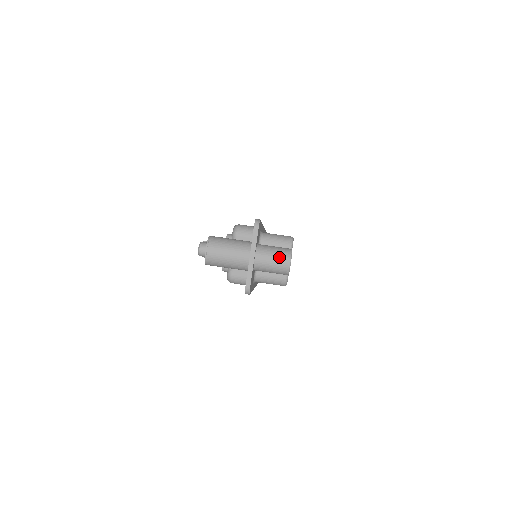
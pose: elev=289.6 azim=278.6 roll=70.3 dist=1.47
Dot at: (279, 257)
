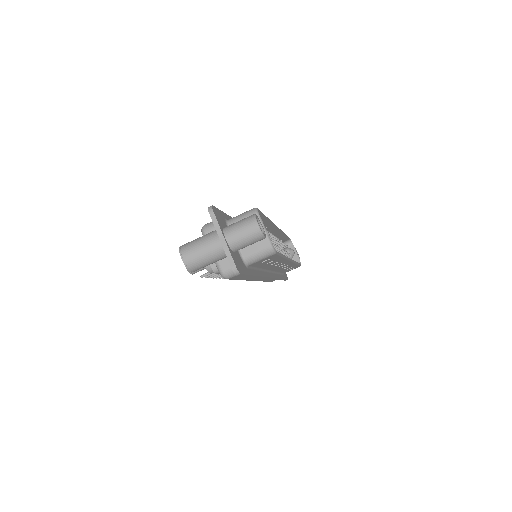
Dot at: (246, 226)
